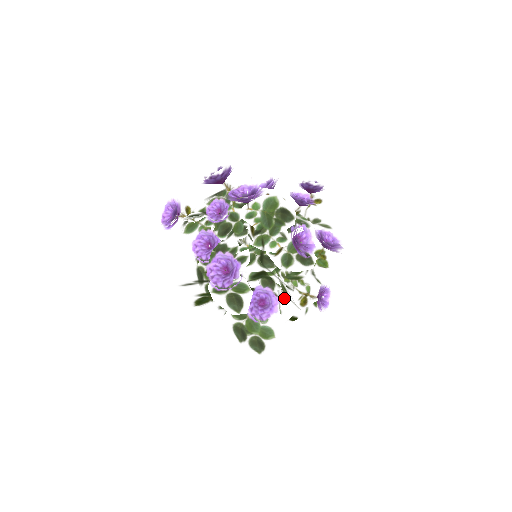
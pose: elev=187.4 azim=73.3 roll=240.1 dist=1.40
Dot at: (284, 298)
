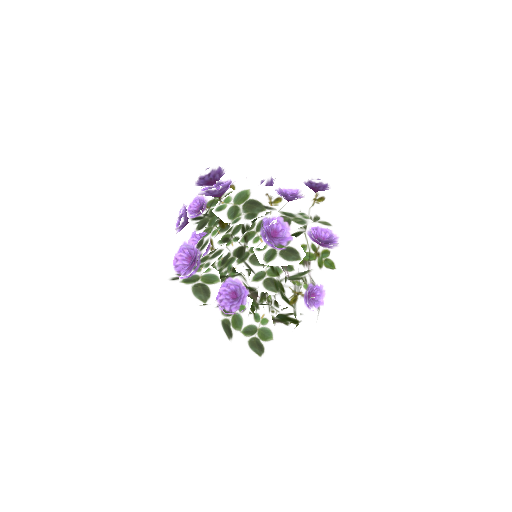
Dot at: occluded
